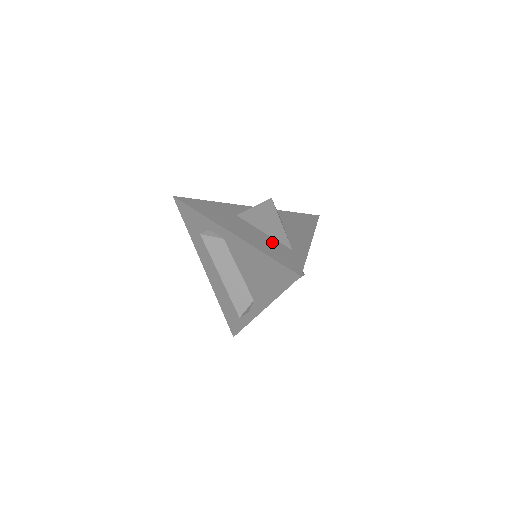
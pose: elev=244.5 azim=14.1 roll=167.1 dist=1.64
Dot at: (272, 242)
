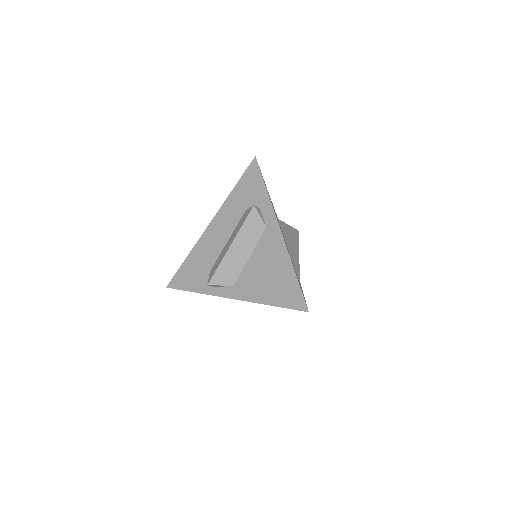
Dot at: occluded
